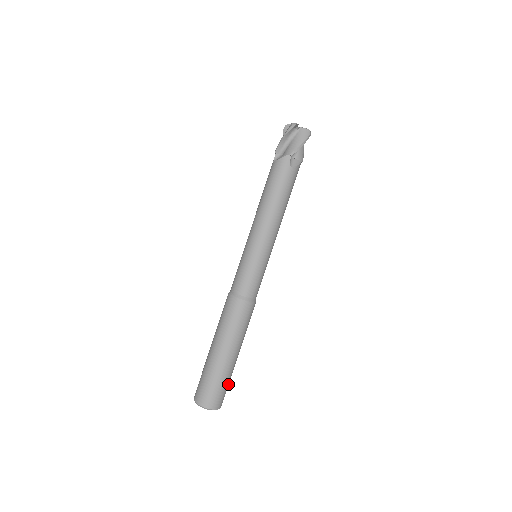
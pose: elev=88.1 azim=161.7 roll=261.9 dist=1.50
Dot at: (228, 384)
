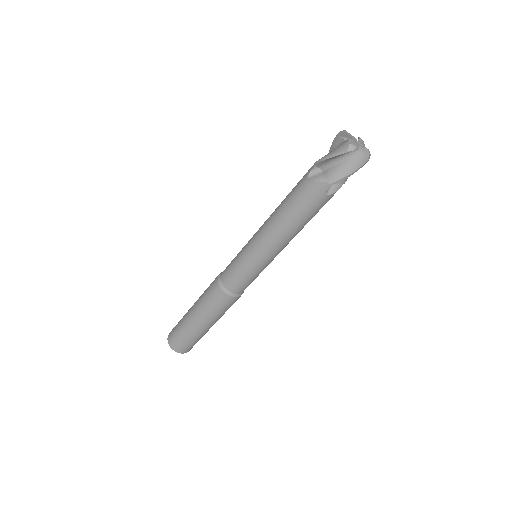
Dot at: occluded
